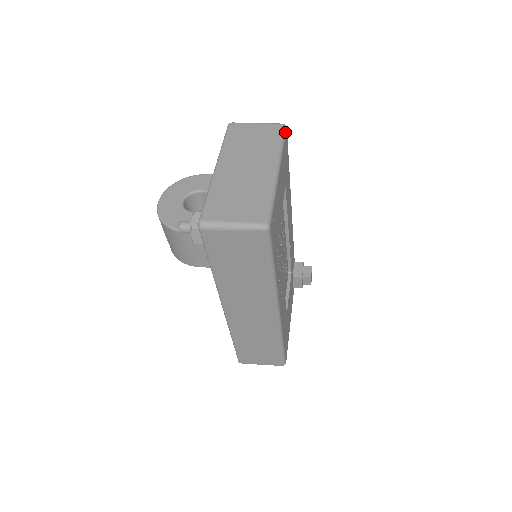
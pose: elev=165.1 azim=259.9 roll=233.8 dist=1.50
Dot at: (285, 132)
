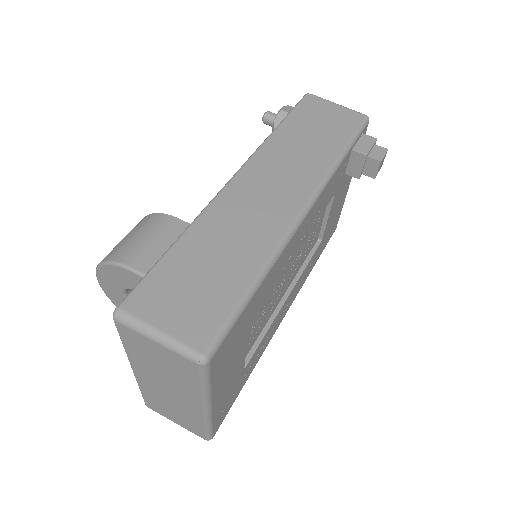
Dot at: (207, 371)
